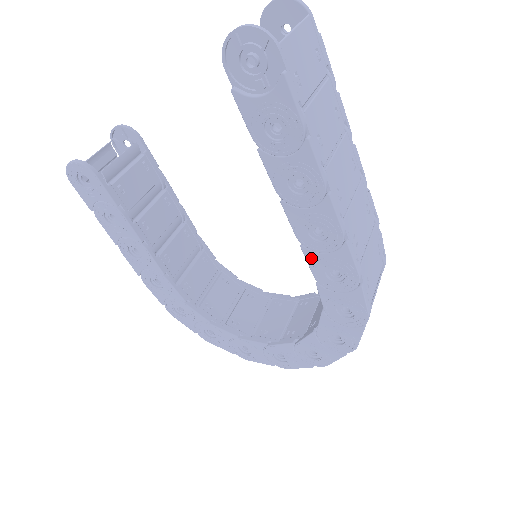
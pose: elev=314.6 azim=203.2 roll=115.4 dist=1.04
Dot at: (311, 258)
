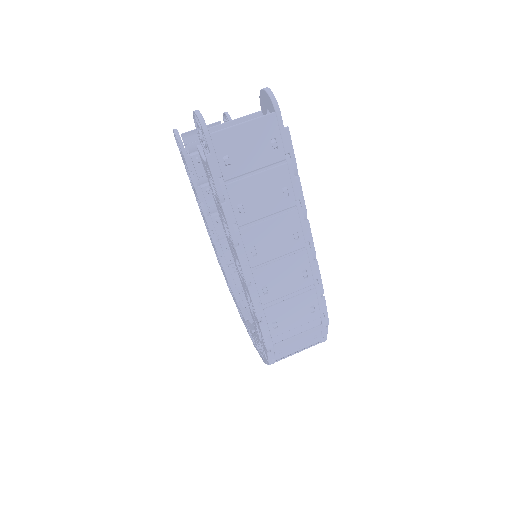
Dot at: (241, 282)
